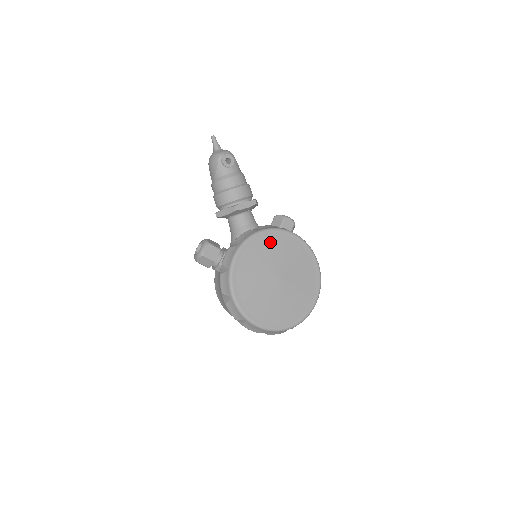
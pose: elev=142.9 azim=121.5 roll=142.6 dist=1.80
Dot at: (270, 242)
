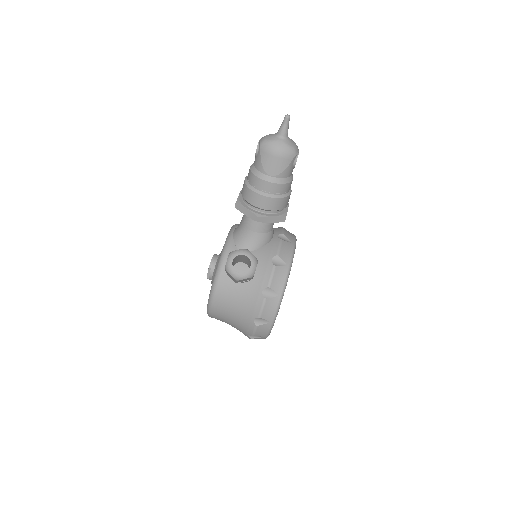
Dot at: occluded
